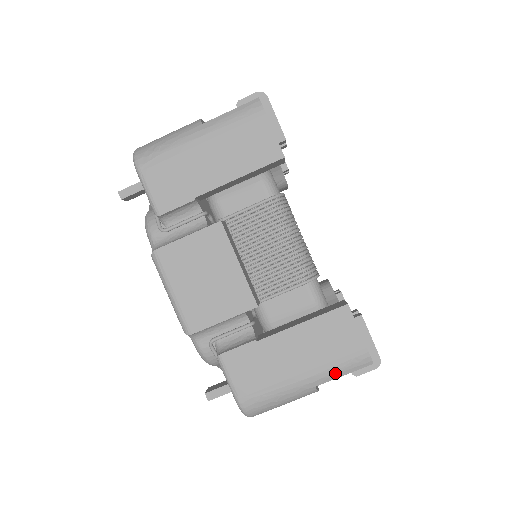
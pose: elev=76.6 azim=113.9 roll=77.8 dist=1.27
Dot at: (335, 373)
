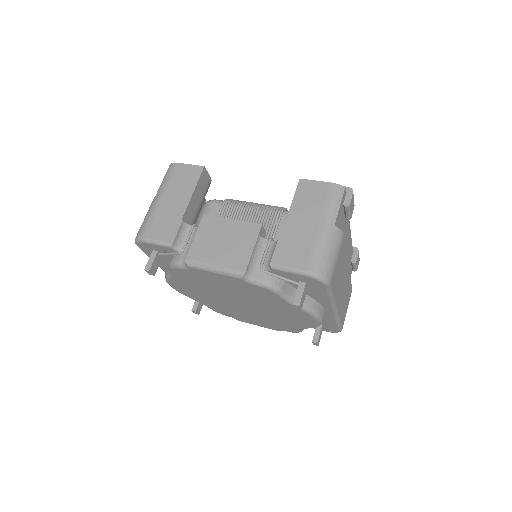
Dot at: (334, 208)
